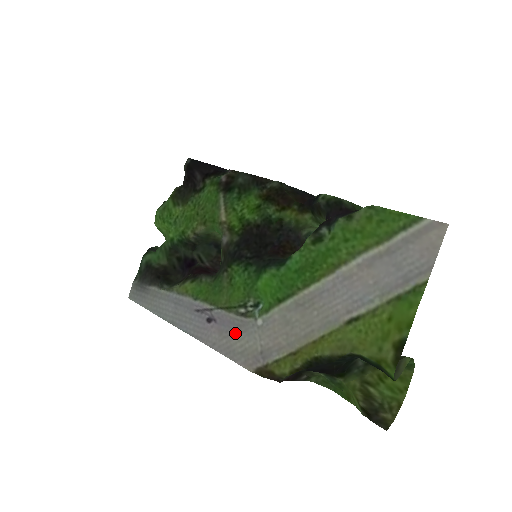
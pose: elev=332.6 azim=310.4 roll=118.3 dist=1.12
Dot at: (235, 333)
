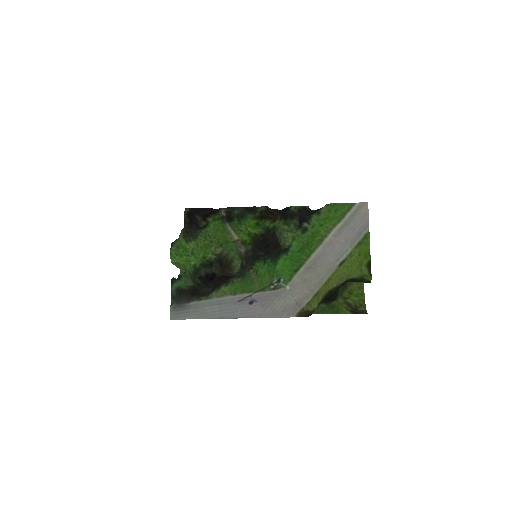
Dot at: (274, 301)
